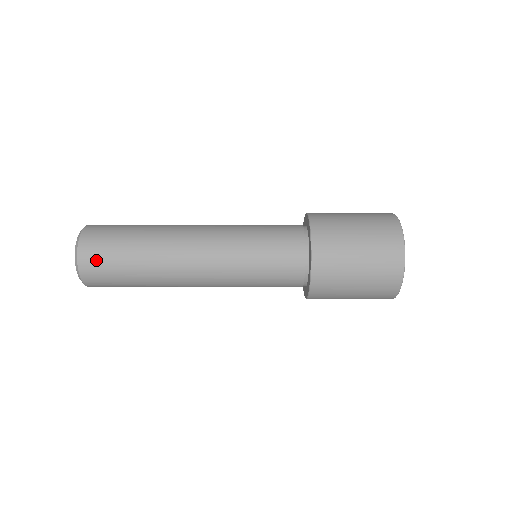
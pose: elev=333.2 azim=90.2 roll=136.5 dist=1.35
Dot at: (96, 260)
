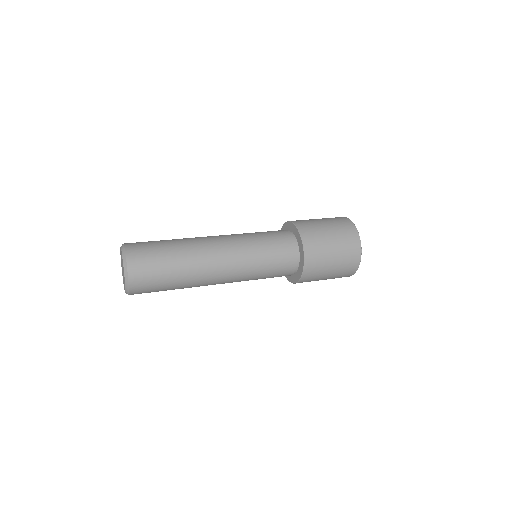
Dot at: (144, 272)
